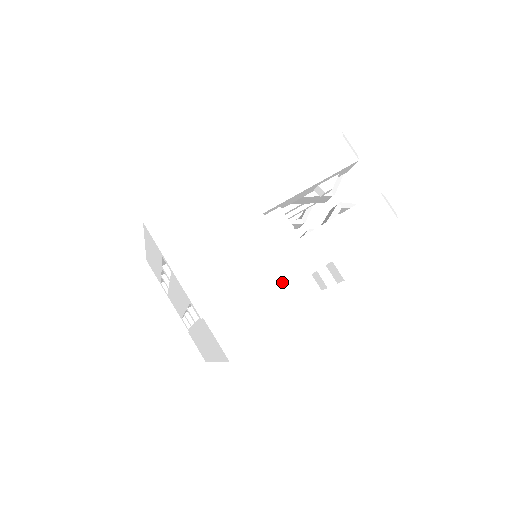
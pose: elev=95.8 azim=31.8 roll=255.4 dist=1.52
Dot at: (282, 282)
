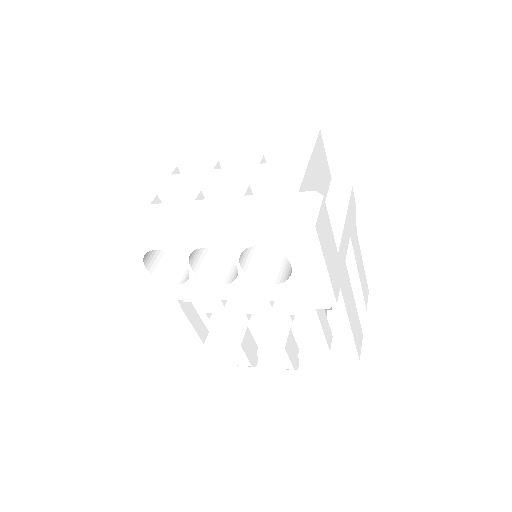
Dot at: (338, 265)
